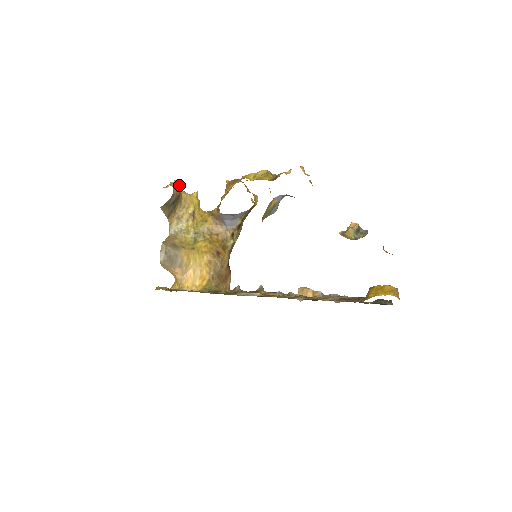
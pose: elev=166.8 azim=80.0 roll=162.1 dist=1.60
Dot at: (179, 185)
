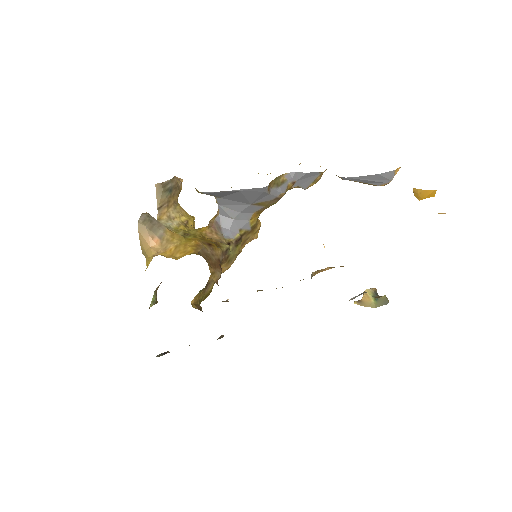
Dot at: (180, 181)
